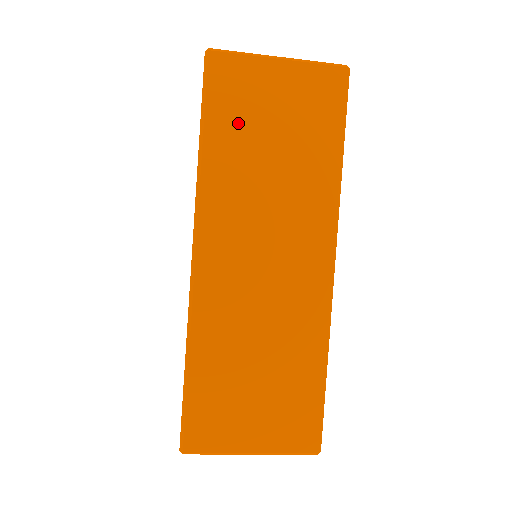
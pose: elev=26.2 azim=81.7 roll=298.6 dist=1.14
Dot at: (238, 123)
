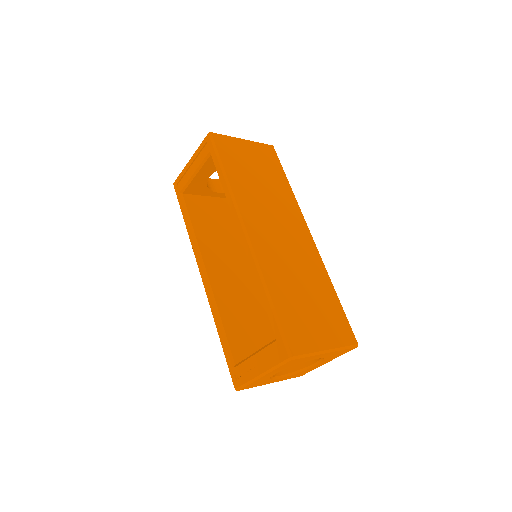
Dot at: (238, 166)
